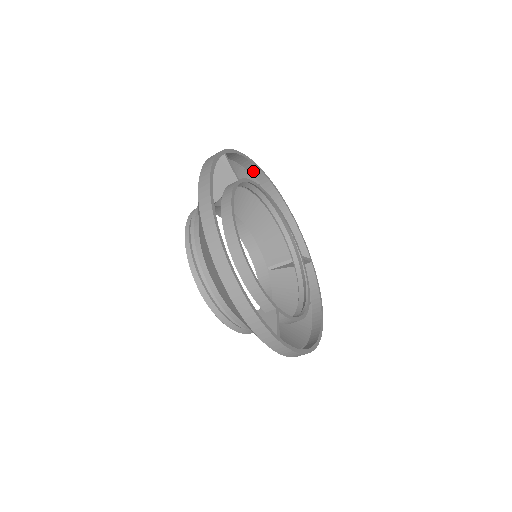
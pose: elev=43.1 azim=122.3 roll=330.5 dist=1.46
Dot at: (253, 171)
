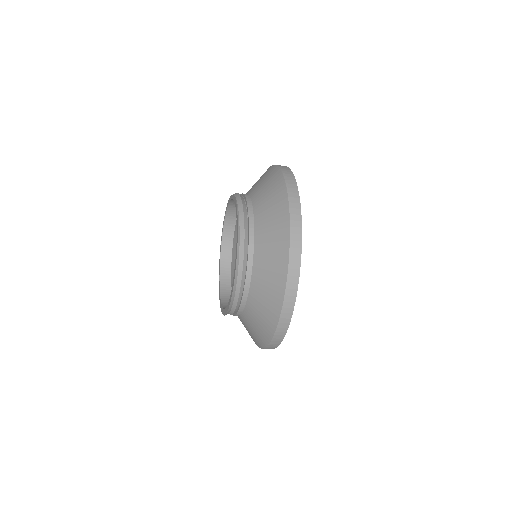
Dot at: occluded
